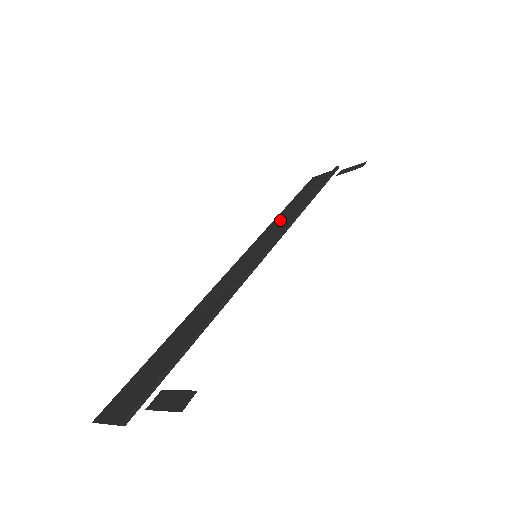
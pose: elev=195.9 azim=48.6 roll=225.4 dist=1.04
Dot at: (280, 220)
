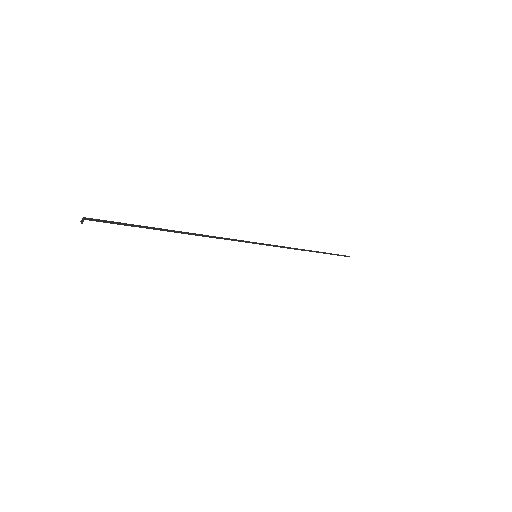
Dot at: occluded
